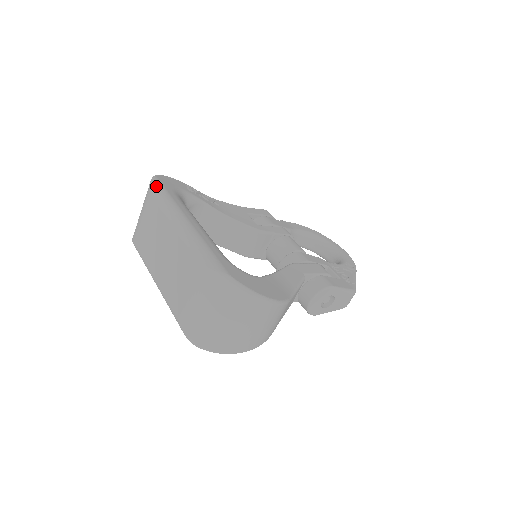
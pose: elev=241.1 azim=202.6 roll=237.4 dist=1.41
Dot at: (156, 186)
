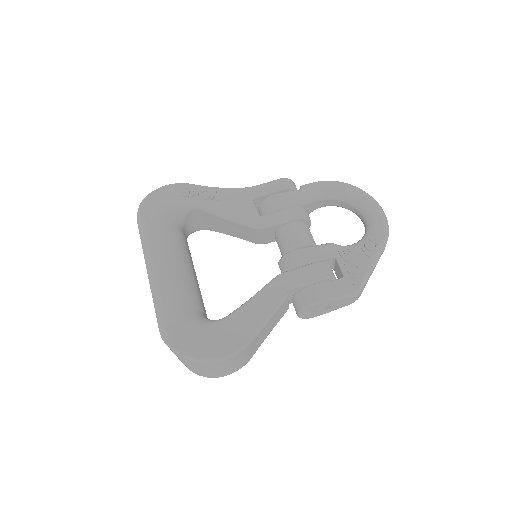
Dot at: (139, 220)
